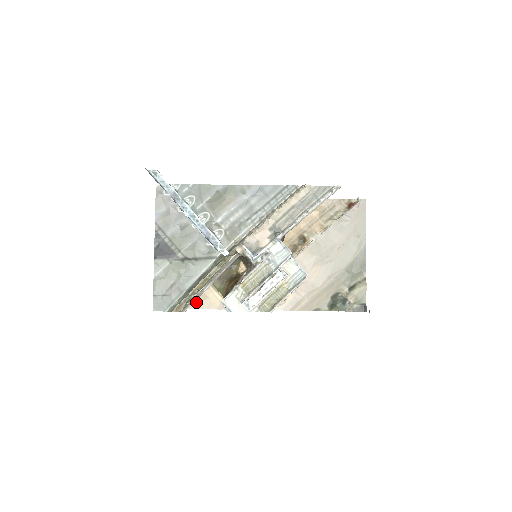
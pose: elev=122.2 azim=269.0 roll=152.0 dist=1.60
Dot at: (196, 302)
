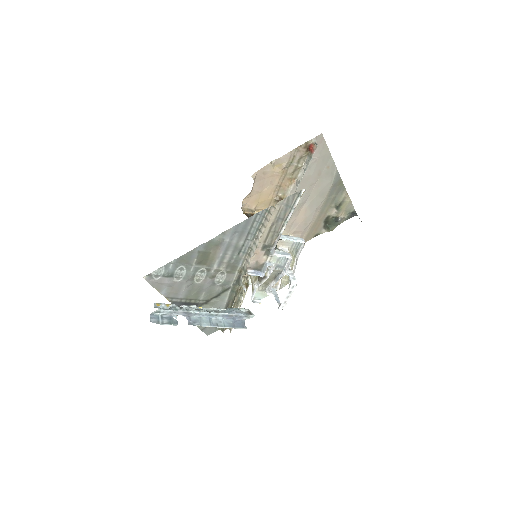
Dot at: occluded
